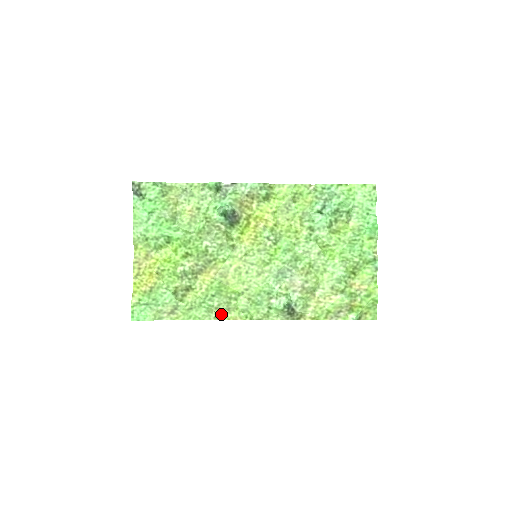
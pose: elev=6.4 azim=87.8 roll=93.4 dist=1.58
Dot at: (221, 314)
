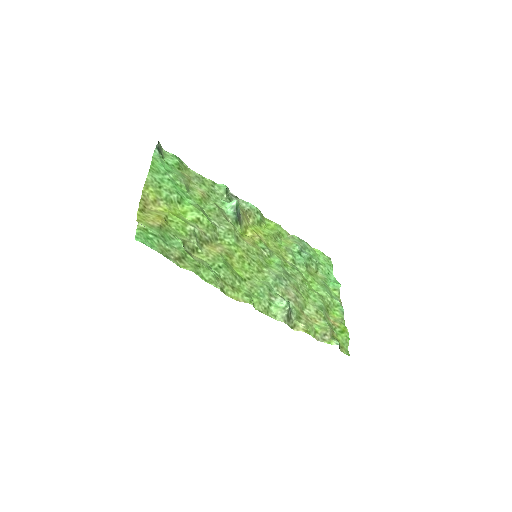
Dot at: (225, 289)
